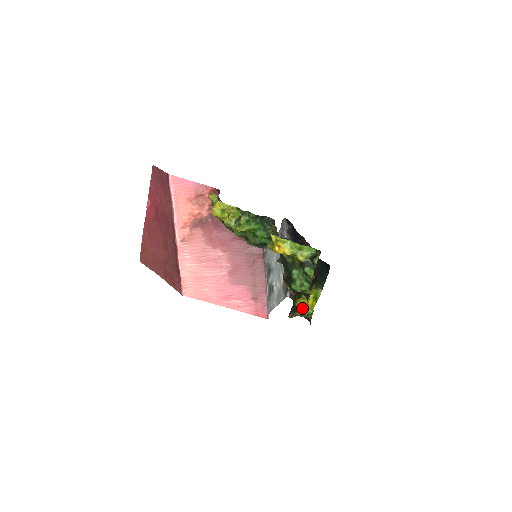
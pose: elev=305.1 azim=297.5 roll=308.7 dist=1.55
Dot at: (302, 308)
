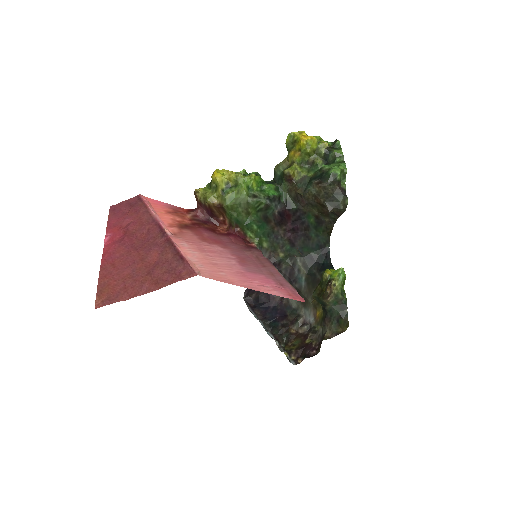
Dot at: (335, 270)
